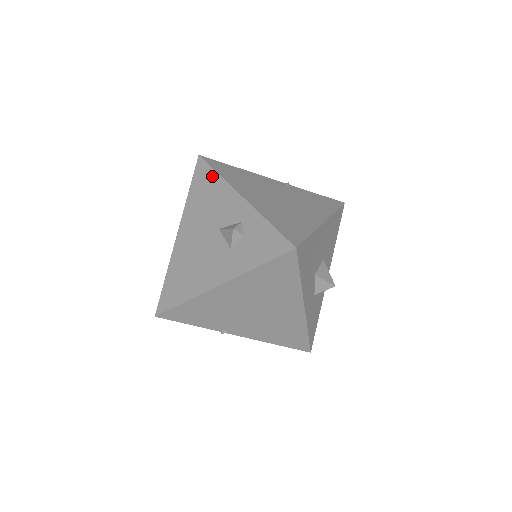
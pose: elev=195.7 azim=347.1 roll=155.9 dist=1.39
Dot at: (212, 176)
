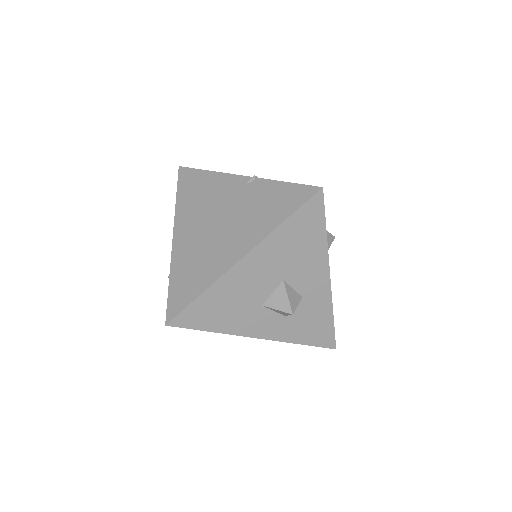
Dot at: occluded
